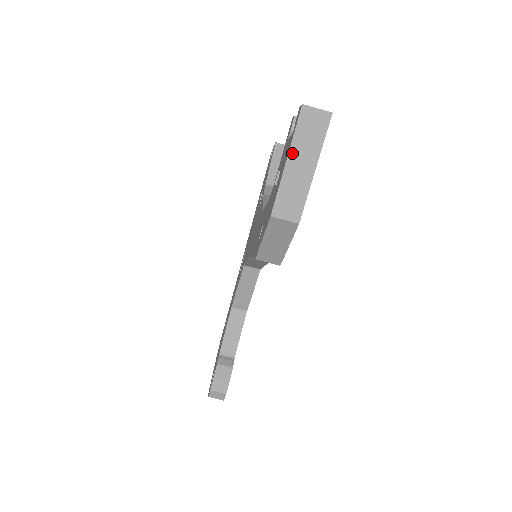
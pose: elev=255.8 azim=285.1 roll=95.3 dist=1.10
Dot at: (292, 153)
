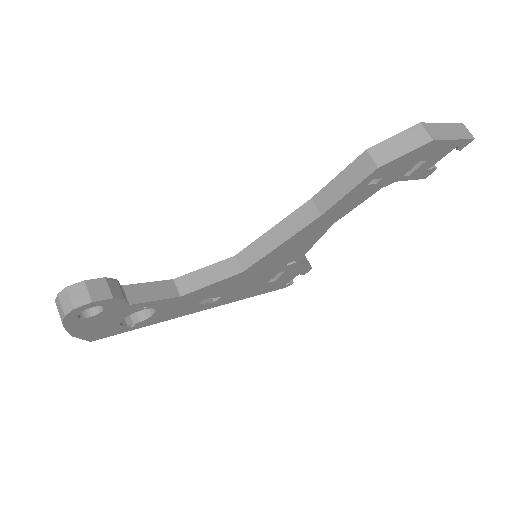
Dot at: (447, 125)
